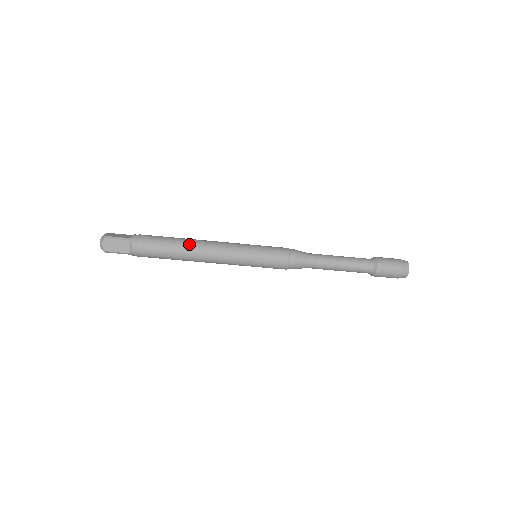
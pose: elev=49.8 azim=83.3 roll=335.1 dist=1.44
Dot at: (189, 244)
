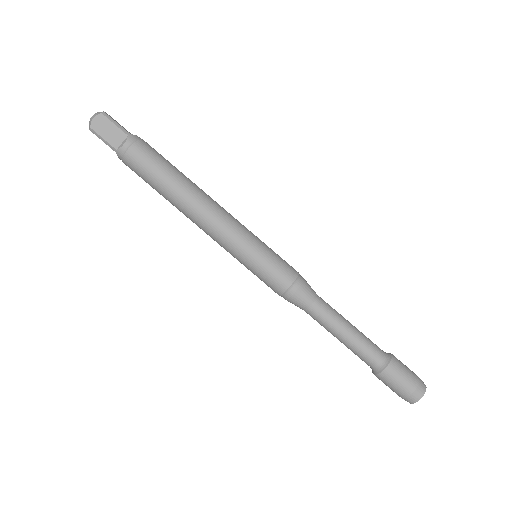
Dot at: (191, 186)
